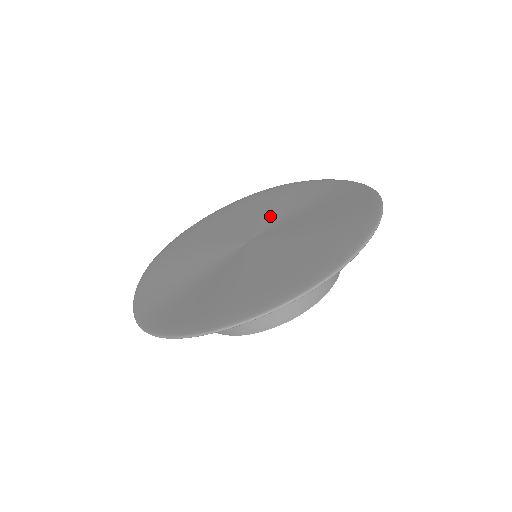
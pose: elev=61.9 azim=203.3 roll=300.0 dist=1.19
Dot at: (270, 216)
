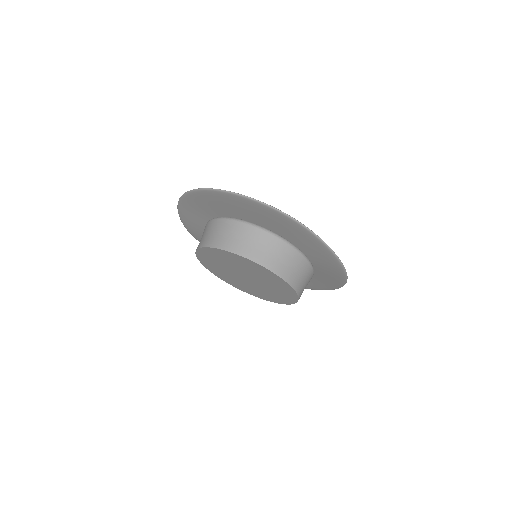
Dot at: occluded
